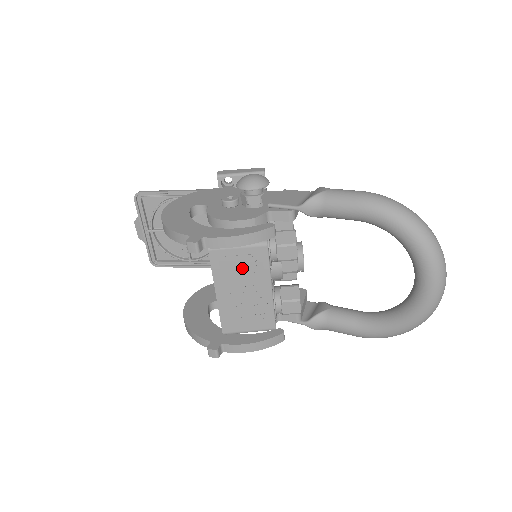
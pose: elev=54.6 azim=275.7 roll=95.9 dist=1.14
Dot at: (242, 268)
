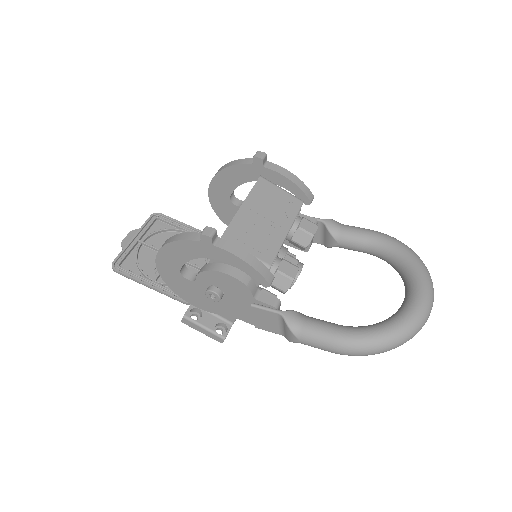
Dot at: (276, 202)
